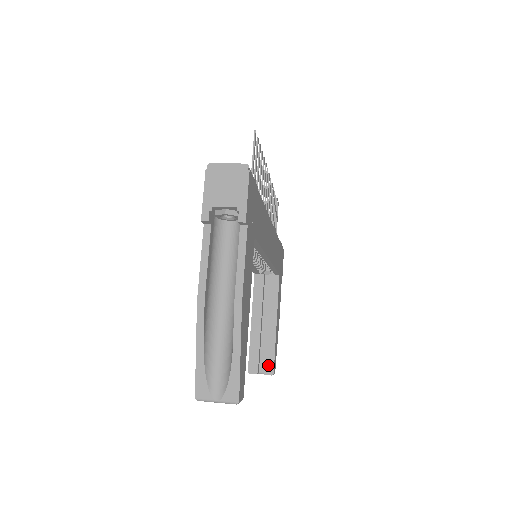
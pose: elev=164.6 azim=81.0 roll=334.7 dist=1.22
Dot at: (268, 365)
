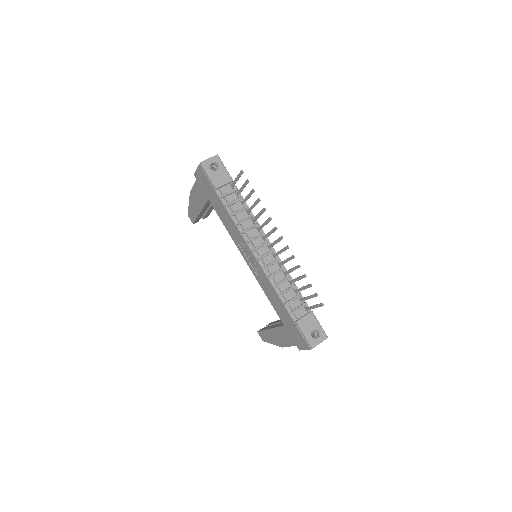
Dot at: (206, 216)
